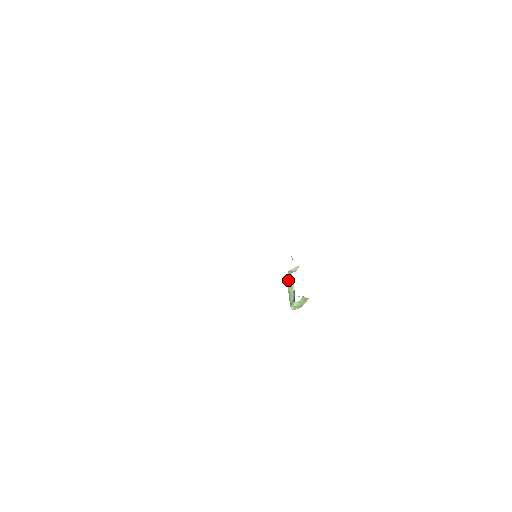
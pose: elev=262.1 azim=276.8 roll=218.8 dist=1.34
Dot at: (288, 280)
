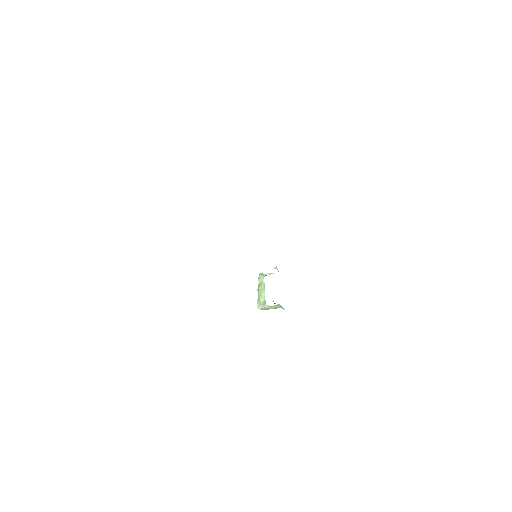
Dot at: (259, 281)
